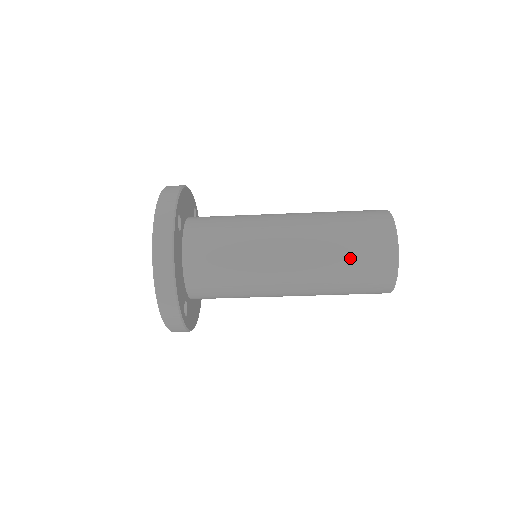
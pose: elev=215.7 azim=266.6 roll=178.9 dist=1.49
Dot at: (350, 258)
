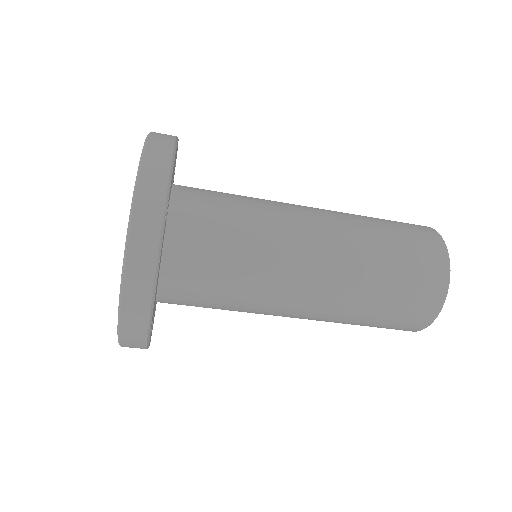
Dot at: (387, 298)
